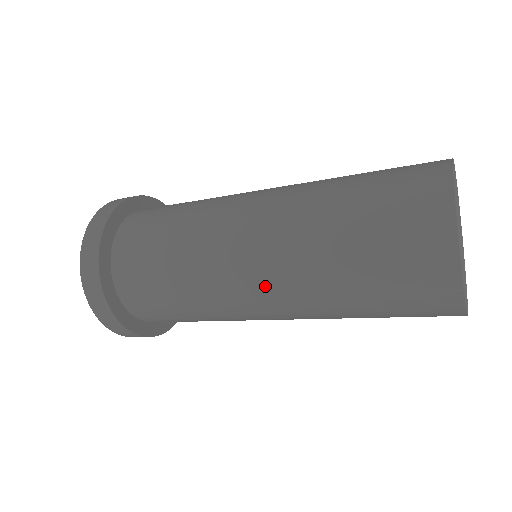
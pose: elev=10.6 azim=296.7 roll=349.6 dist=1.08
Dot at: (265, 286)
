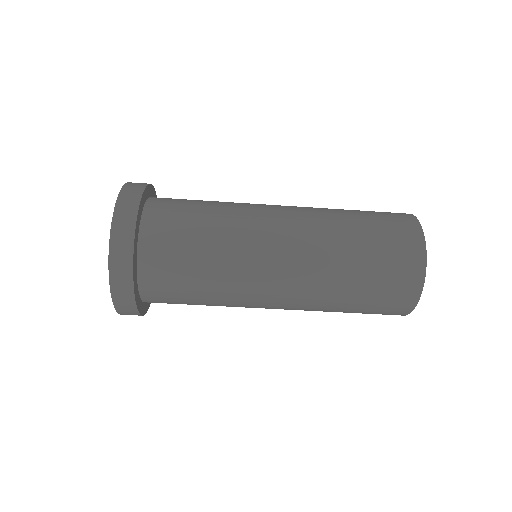
Dot at: (287, 291)
